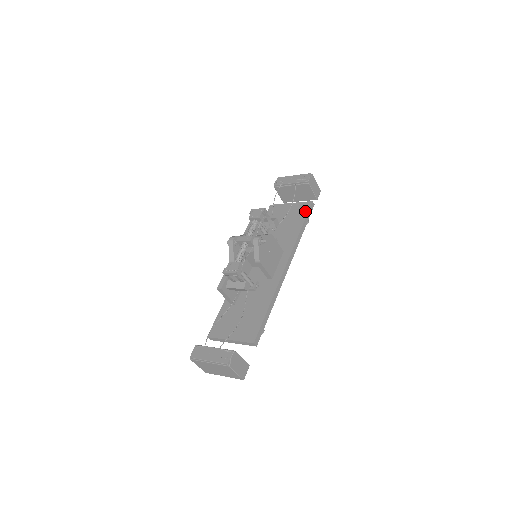
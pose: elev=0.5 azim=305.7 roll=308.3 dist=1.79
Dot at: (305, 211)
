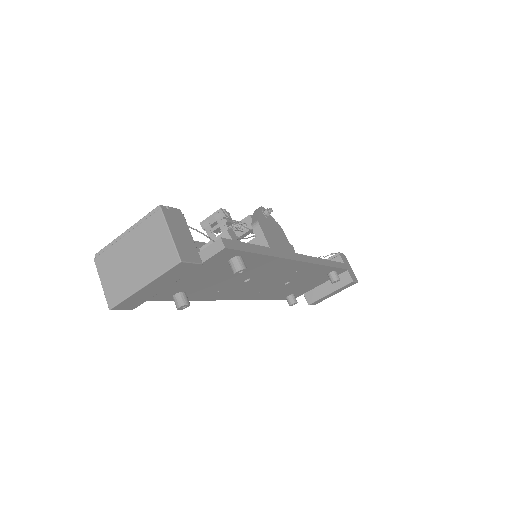
Dot at: occluded
